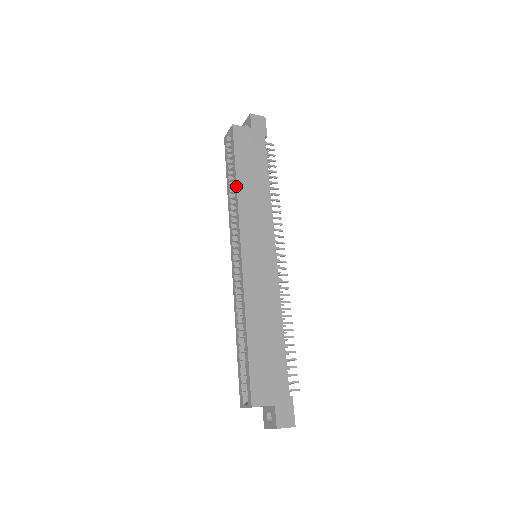
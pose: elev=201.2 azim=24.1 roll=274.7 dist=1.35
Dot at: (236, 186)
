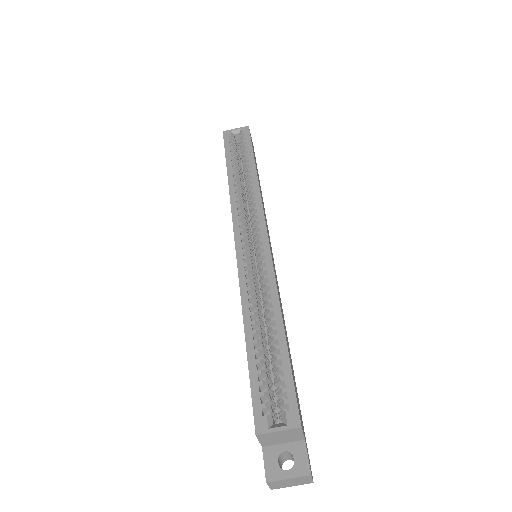
Dot at: (257, 175)
